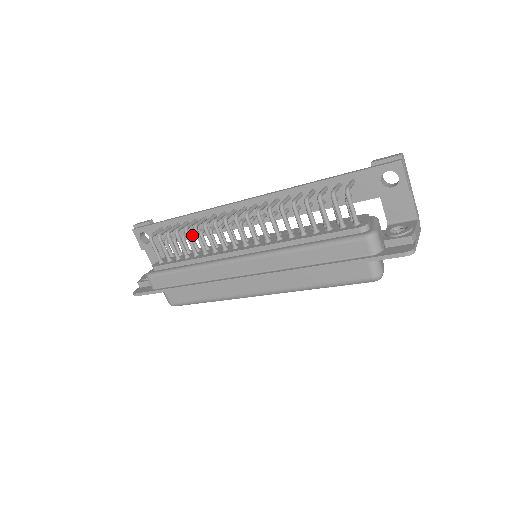
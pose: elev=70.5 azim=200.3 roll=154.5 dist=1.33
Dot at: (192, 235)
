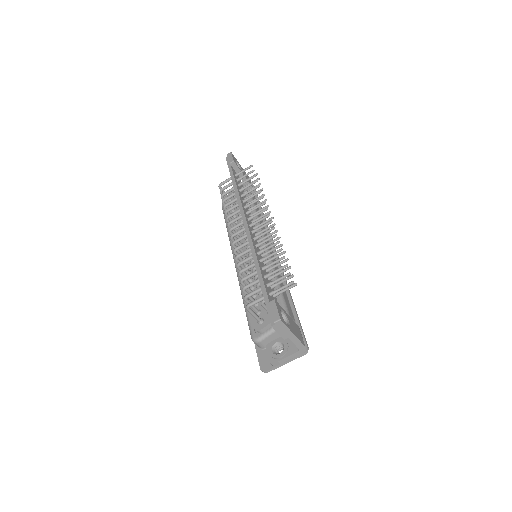
Dot at: occluded
